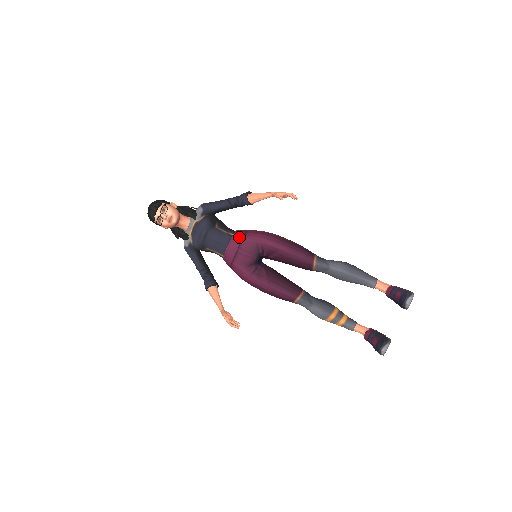
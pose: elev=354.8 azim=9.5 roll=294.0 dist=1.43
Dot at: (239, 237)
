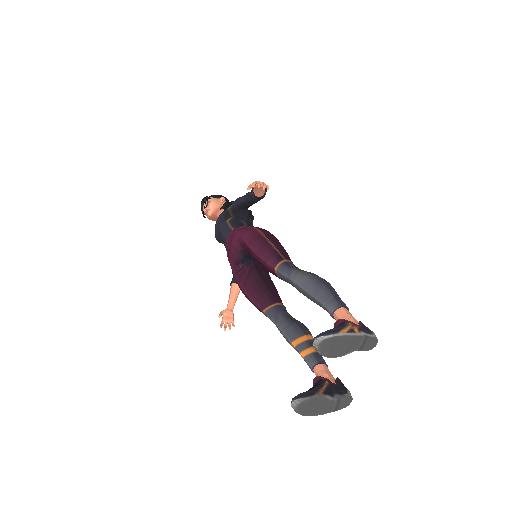
Dot at: (233, 232)
